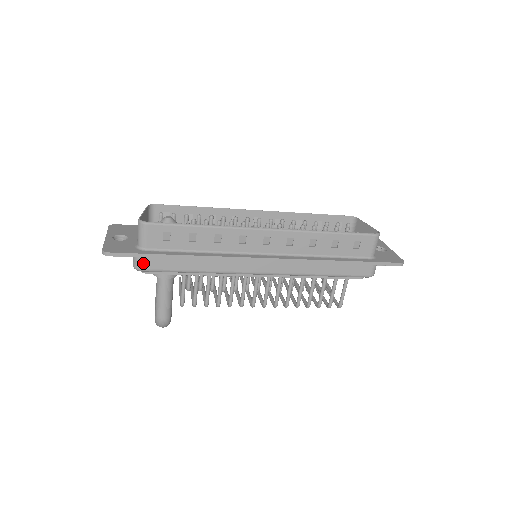
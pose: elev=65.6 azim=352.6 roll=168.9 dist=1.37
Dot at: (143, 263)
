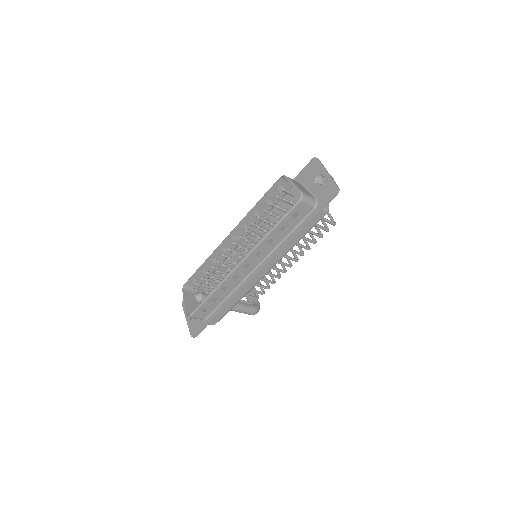
Dot at: (212, 323)
